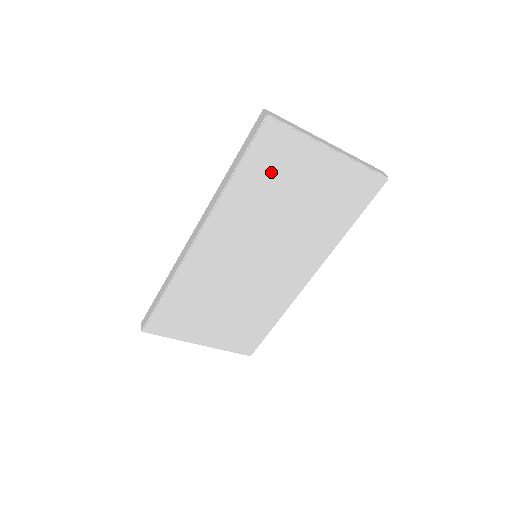
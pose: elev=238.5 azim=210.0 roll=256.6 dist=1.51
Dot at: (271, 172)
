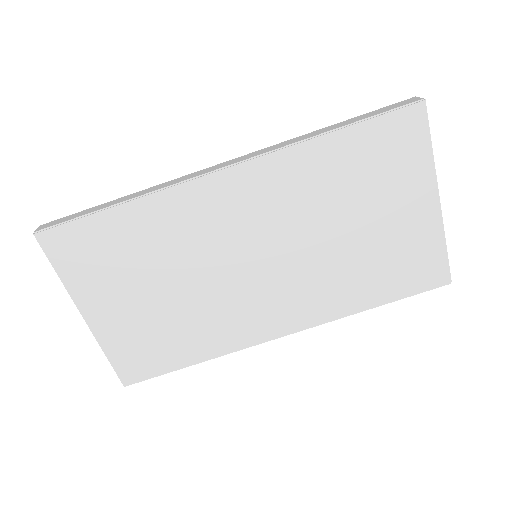
Dot at: (369, 166)
